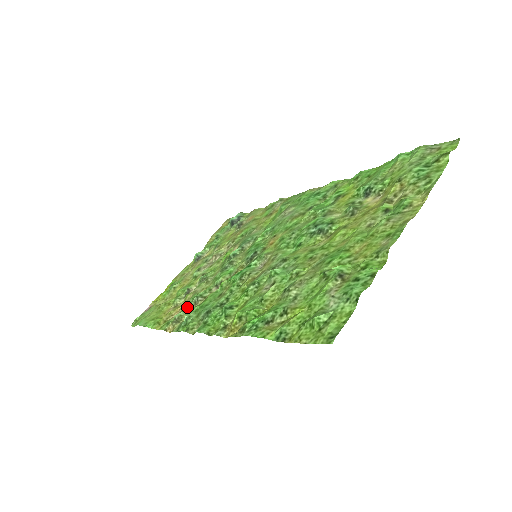
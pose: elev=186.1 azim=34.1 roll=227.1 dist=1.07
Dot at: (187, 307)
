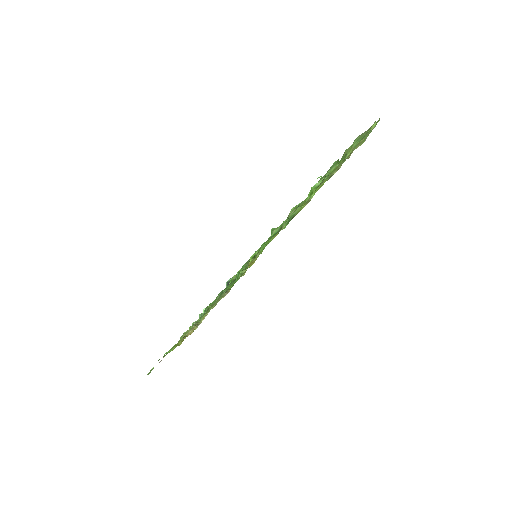
Dot at: occluded
